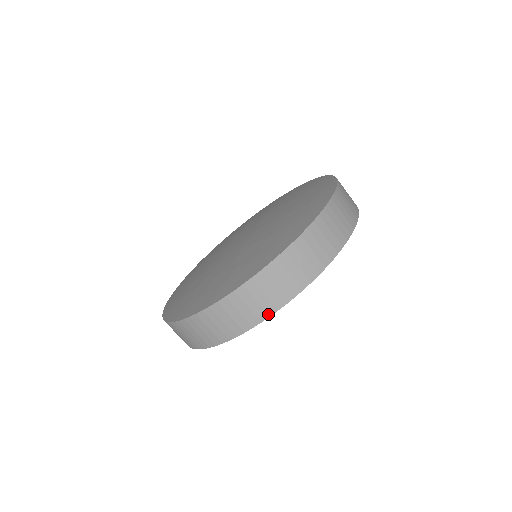
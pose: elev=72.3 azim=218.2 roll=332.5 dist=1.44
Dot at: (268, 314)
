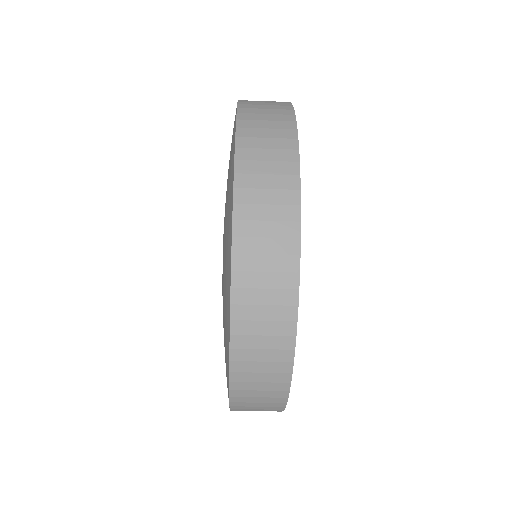
Dot at: (286, 382)
